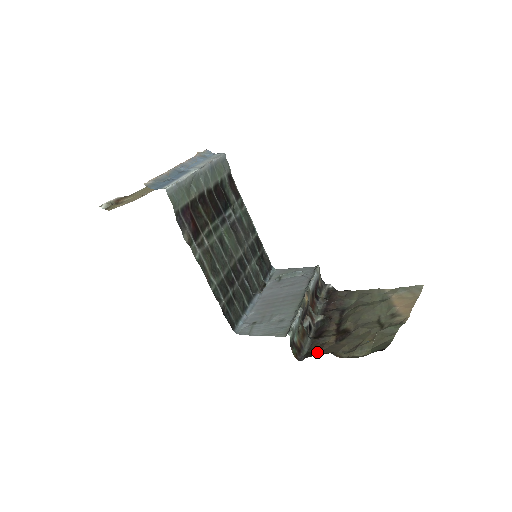
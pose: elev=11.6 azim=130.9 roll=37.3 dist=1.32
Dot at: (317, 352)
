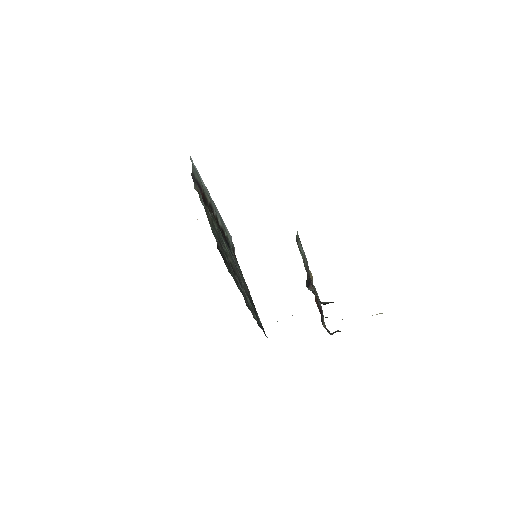
Dot at: occluded
